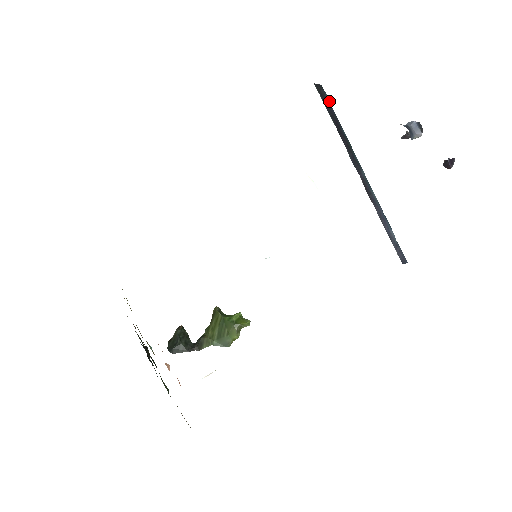
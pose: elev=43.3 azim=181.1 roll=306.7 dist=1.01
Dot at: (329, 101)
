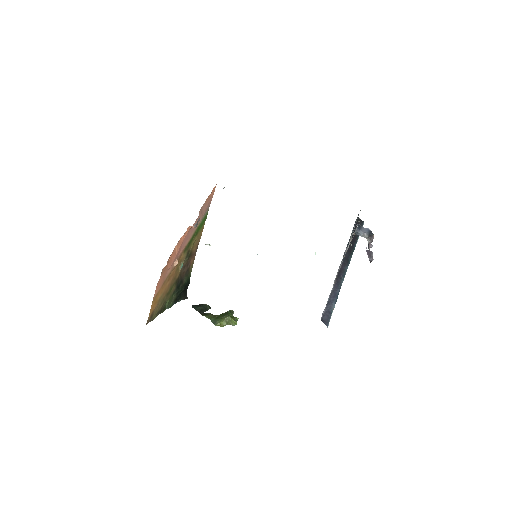
Dot at: occluded
